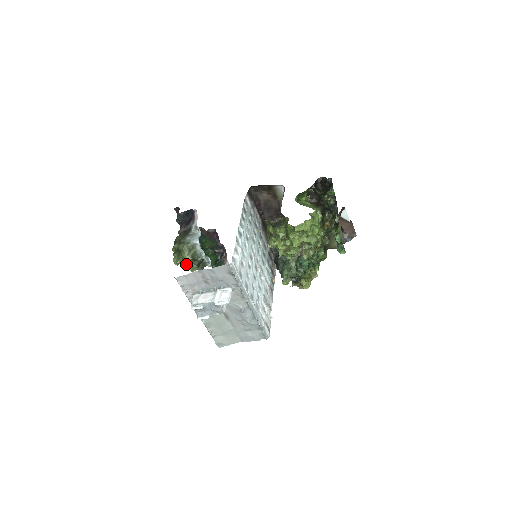
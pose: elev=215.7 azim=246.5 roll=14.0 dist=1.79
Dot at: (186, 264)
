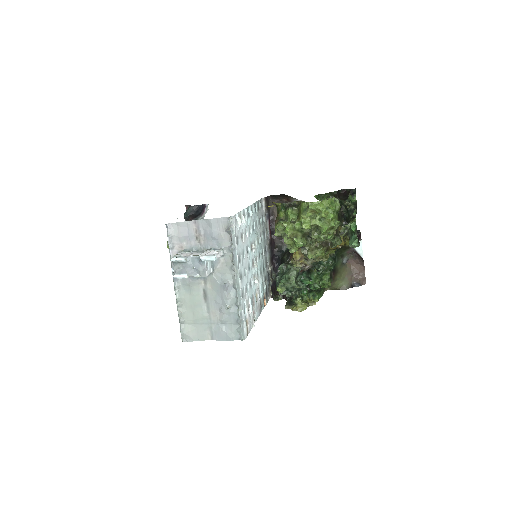
Dot at: occluded
